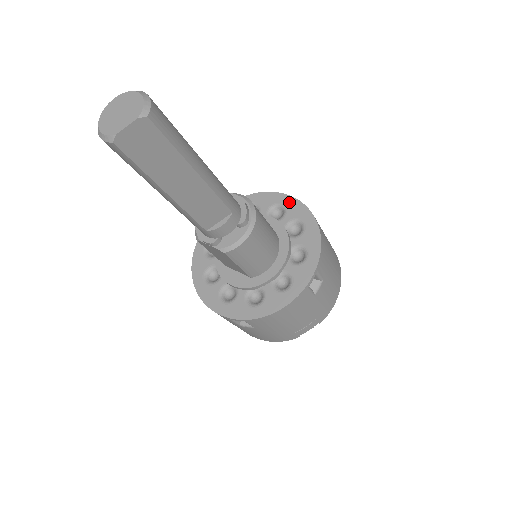
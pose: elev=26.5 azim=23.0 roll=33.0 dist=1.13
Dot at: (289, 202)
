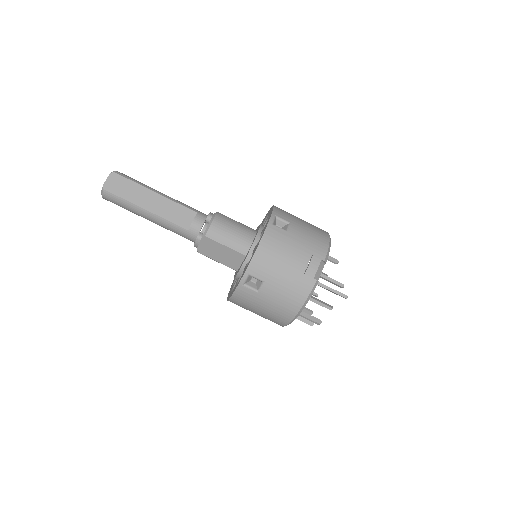
Dot at: occluded
